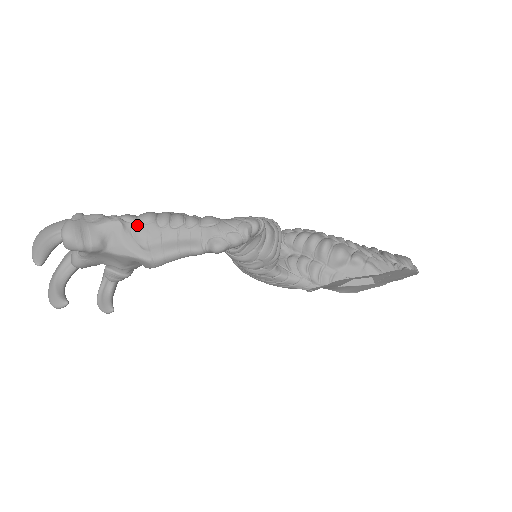
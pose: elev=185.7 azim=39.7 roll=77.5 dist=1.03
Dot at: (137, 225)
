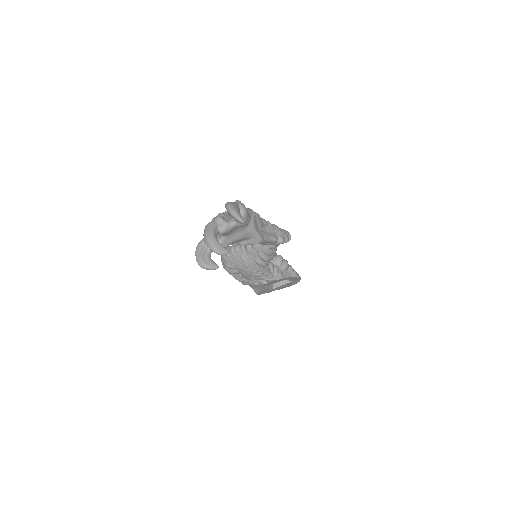
Dot at: (257, 217)
